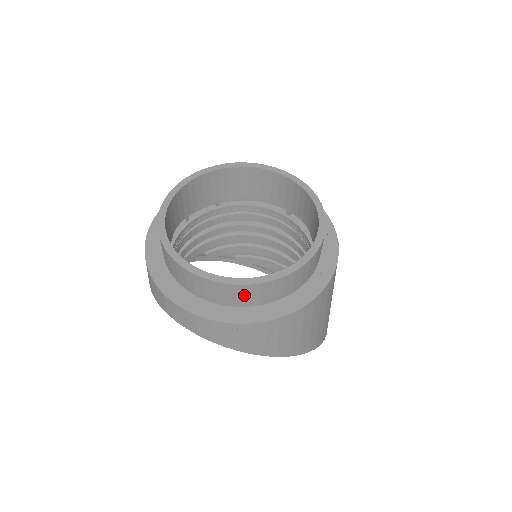
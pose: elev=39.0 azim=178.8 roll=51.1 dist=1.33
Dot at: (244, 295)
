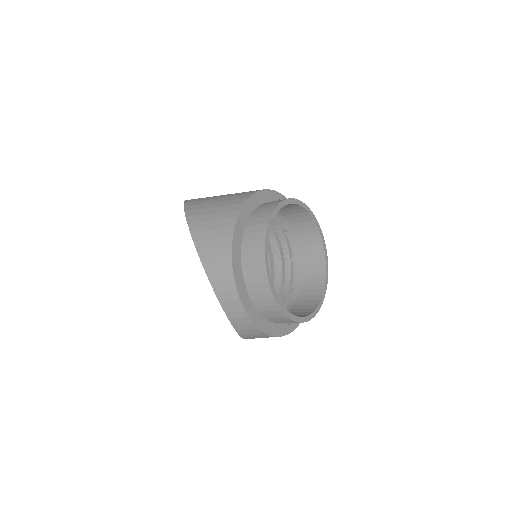
Dot at: (286, 322)
